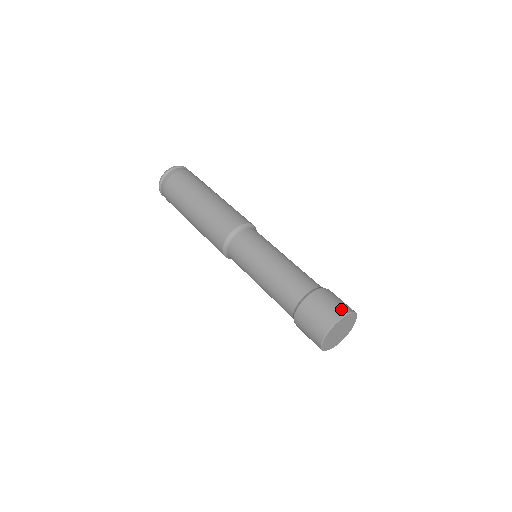
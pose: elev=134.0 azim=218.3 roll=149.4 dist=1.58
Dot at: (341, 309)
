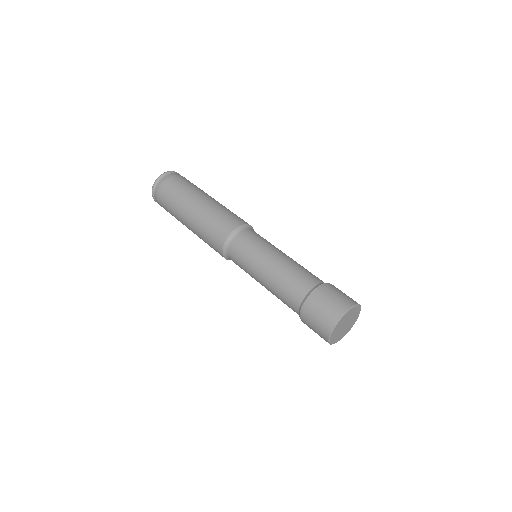
Dot at: (351, 300)
